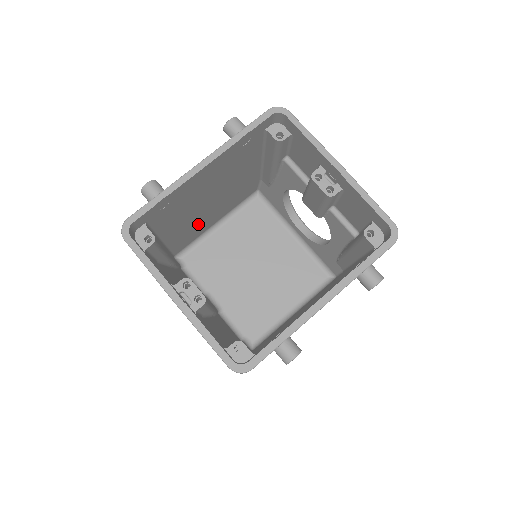
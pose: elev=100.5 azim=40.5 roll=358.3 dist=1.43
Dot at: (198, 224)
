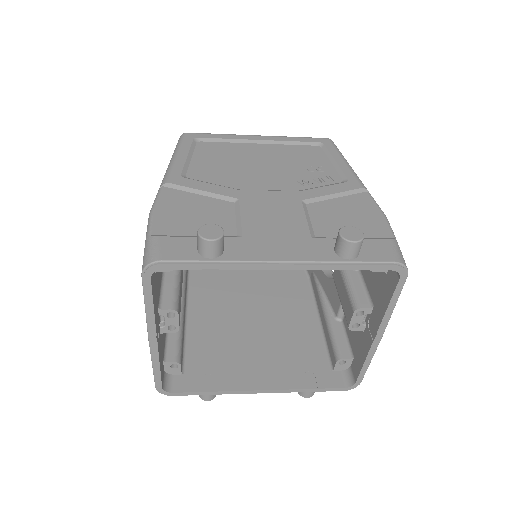
Dot at: occluded
